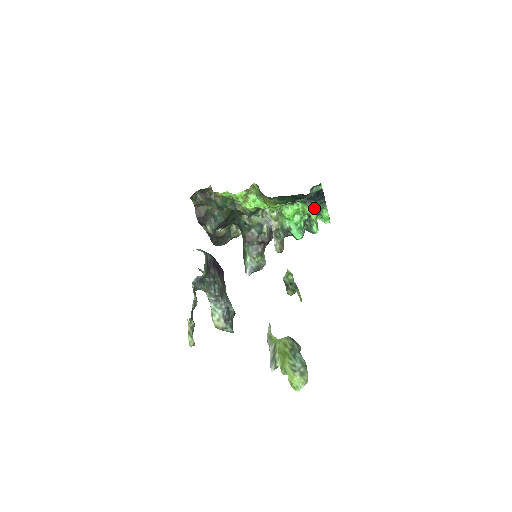
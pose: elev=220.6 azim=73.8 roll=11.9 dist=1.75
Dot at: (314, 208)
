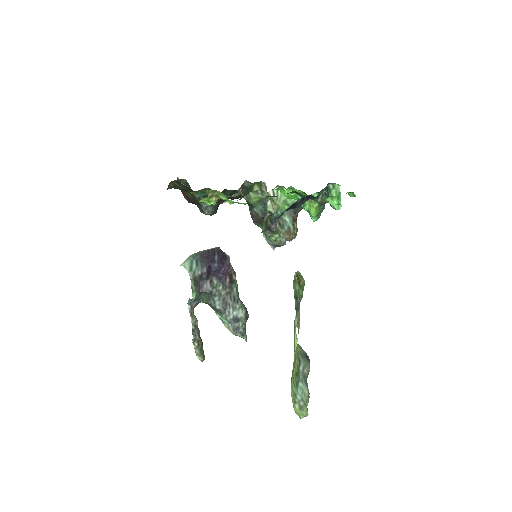
Dot at: (309, 202)
